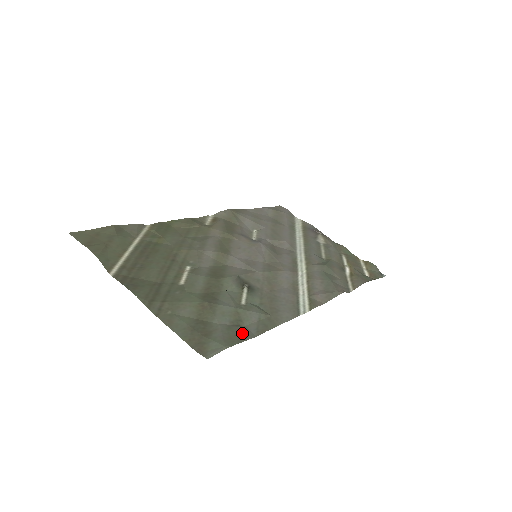
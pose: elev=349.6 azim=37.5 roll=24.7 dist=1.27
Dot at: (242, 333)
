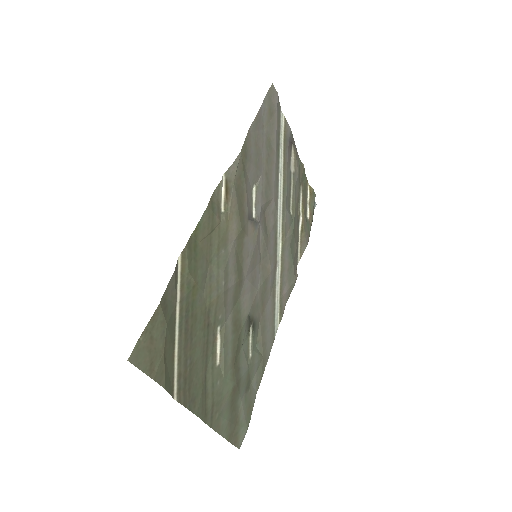
Dot at: (251, 398)
